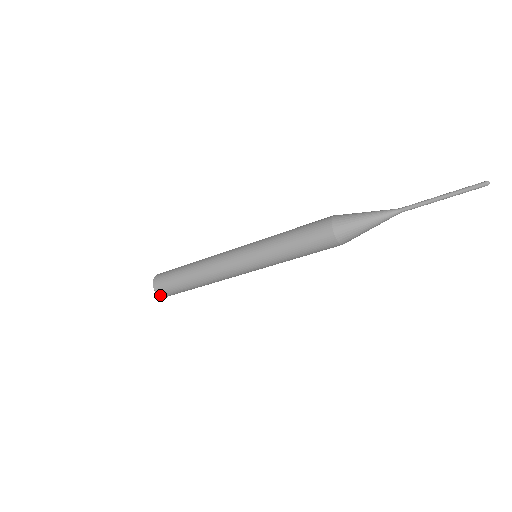
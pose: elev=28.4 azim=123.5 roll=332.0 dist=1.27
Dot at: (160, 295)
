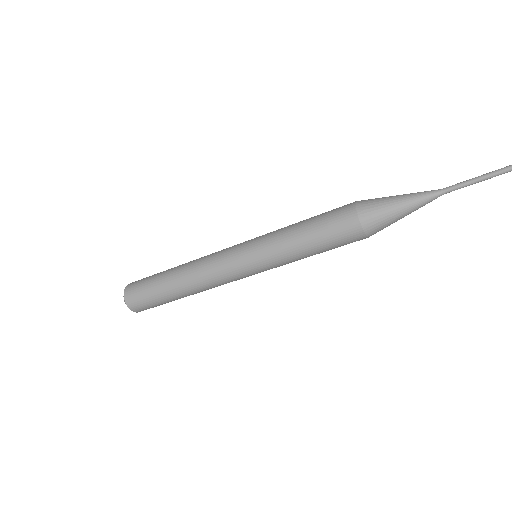
Dot at: (127, 300)
